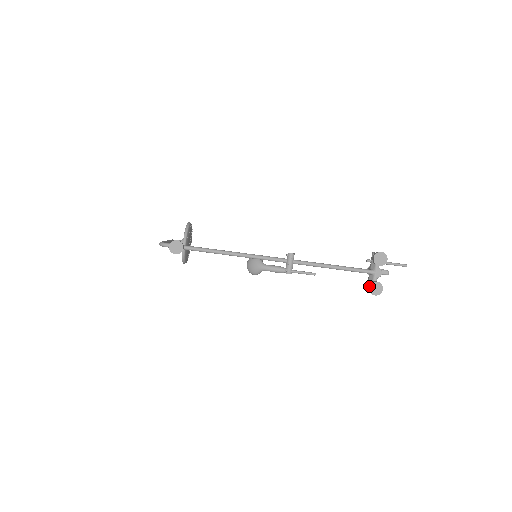
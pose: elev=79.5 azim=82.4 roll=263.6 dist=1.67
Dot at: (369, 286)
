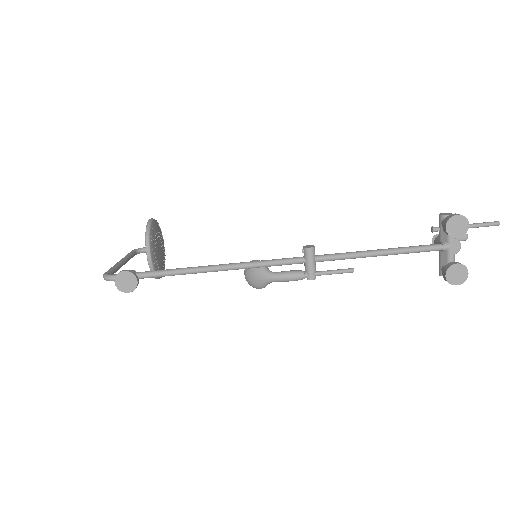
Dot at: (445, 273)
